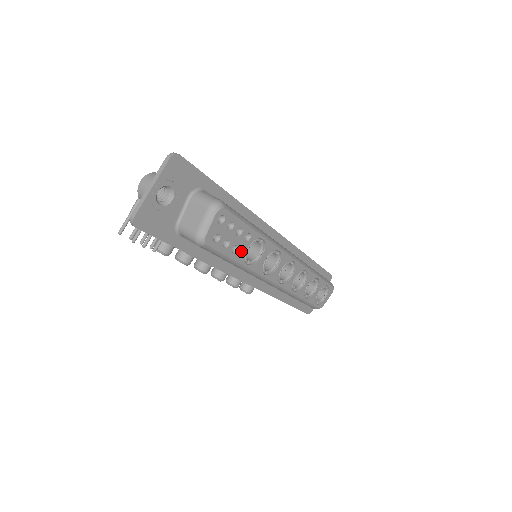
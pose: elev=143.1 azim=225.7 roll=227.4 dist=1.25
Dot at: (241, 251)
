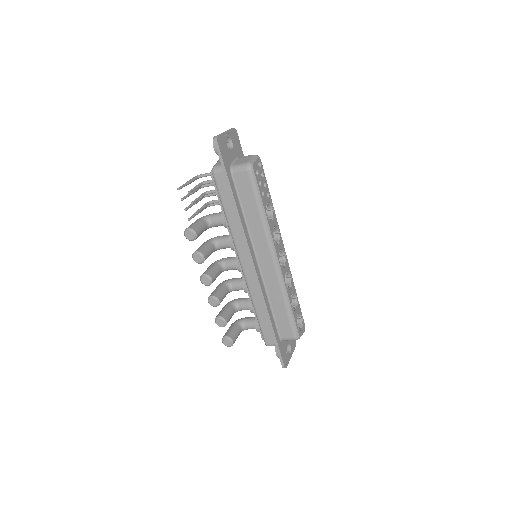
Dot at: (265, 200)
